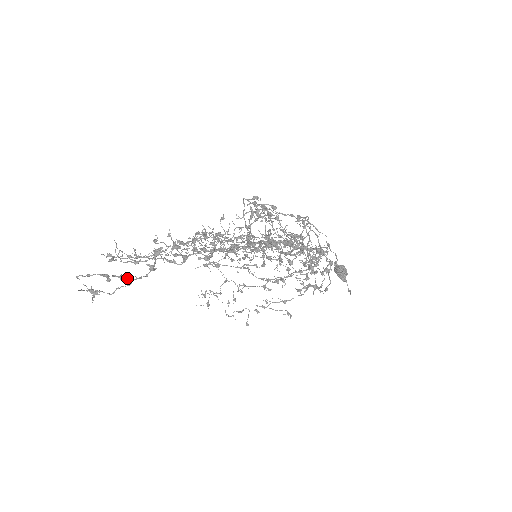
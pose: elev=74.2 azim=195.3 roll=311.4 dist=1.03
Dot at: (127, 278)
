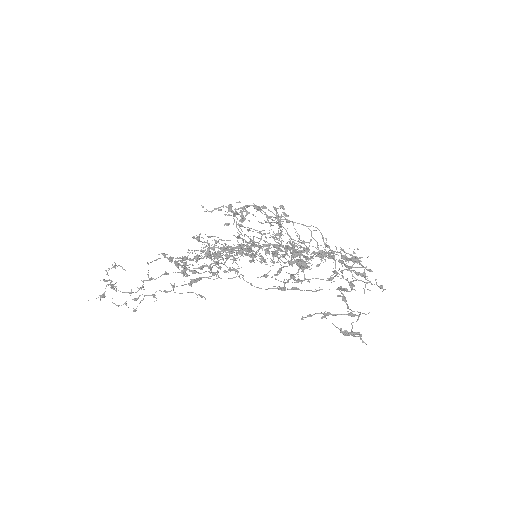
Dot at: occluded
